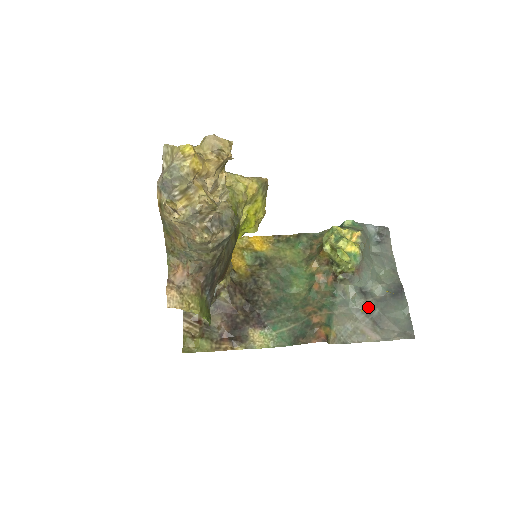
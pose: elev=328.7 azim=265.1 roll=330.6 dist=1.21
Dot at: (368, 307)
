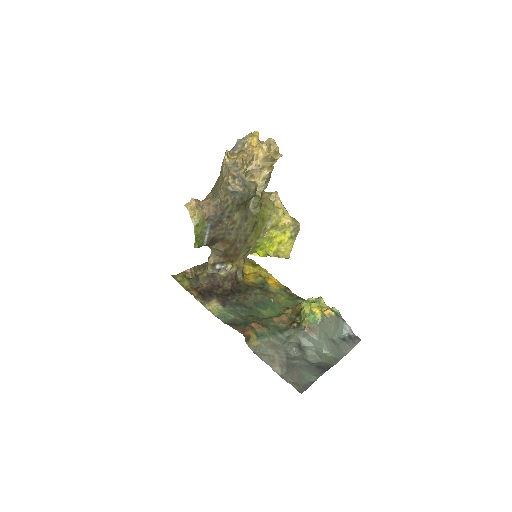
Dot at: (294, 355)
